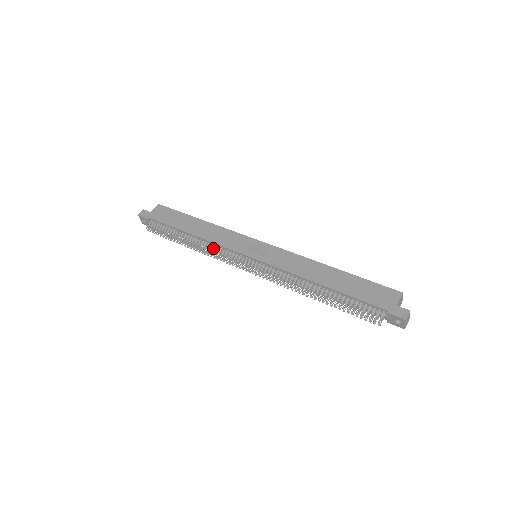
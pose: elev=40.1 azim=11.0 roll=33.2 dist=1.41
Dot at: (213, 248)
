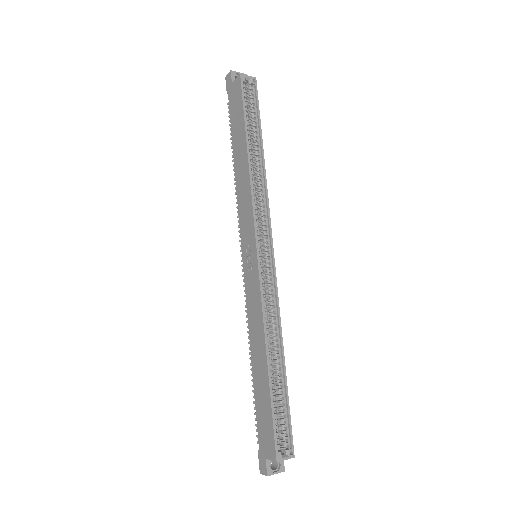
Dot at: occluded
